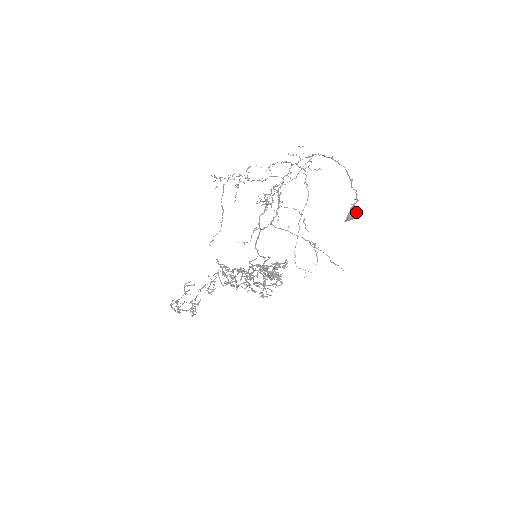
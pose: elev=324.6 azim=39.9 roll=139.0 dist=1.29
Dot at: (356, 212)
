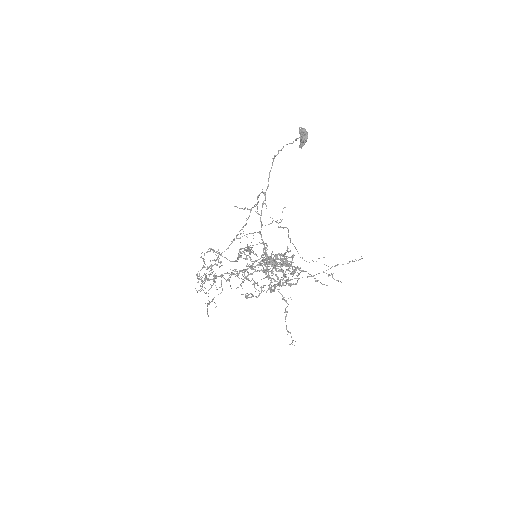
Dot at: (304, 130)
